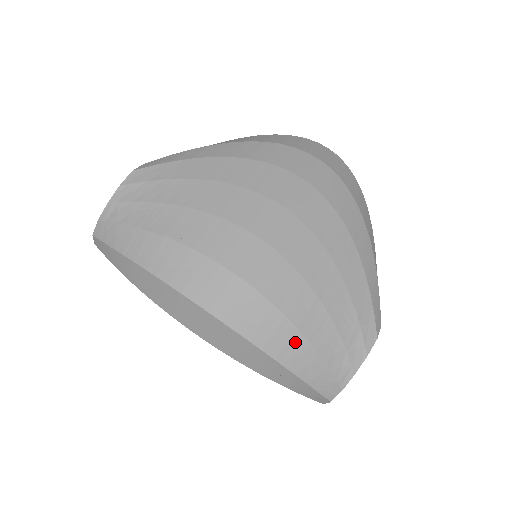
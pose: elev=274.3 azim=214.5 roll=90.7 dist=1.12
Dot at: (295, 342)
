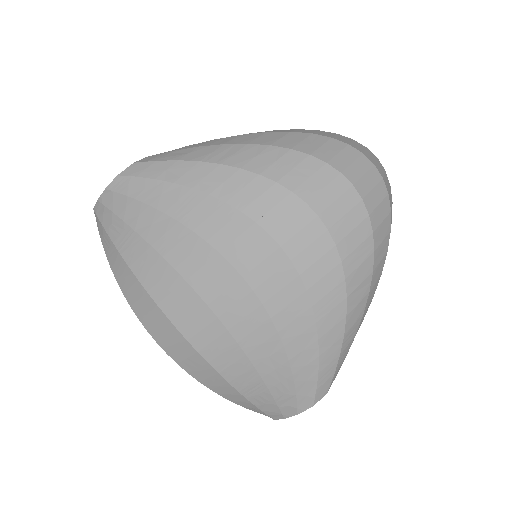
Dot at: (227, 388)
